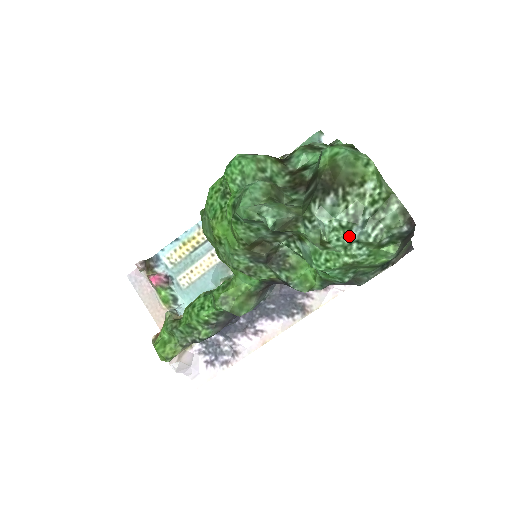
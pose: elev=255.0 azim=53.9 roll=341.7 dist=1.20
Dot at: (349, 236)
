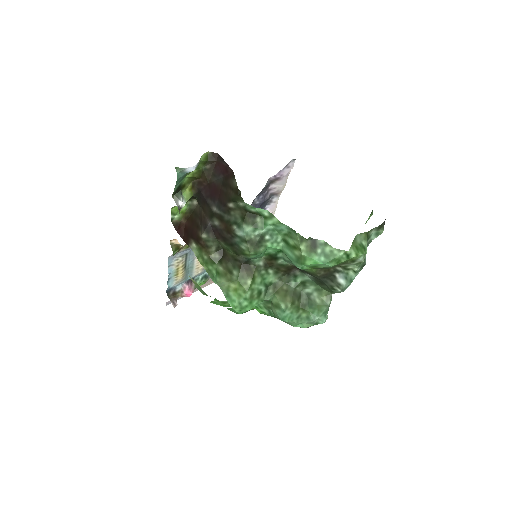
Dot at: occluded
